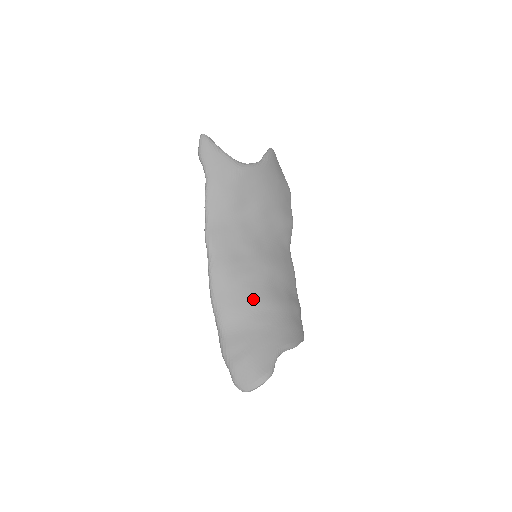
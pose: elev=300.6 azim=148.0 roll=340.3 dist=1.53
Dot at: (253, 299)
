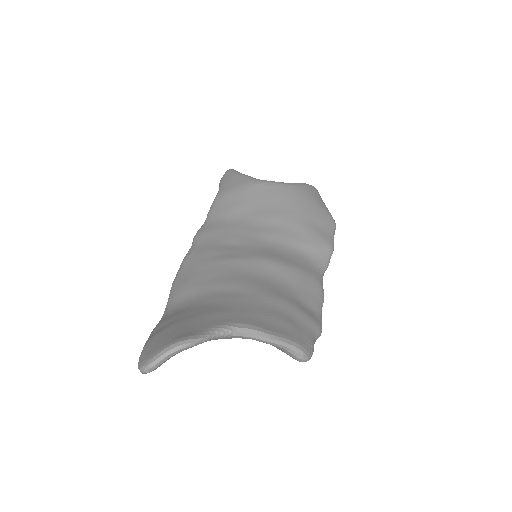
Dot at: (223, 279)
